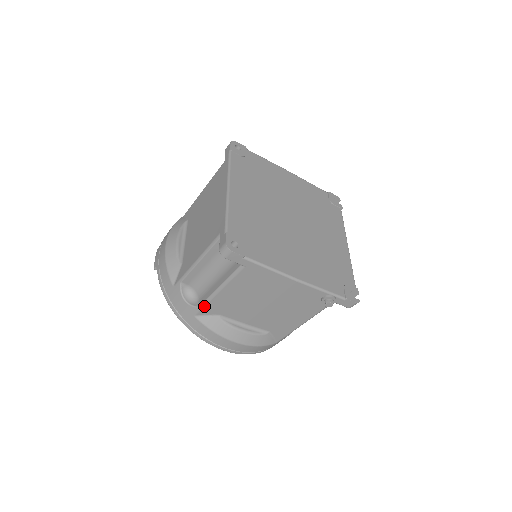
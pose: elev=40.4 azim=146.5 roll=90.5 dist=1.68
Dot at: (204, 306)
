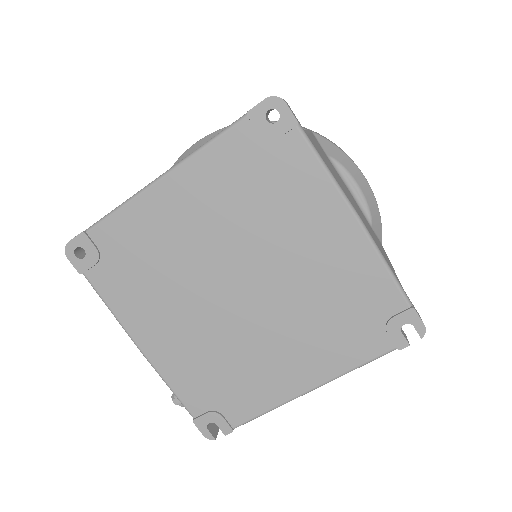
Dot at: occluded
